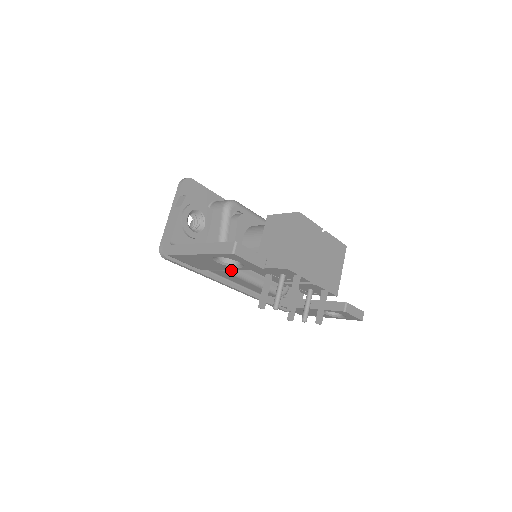
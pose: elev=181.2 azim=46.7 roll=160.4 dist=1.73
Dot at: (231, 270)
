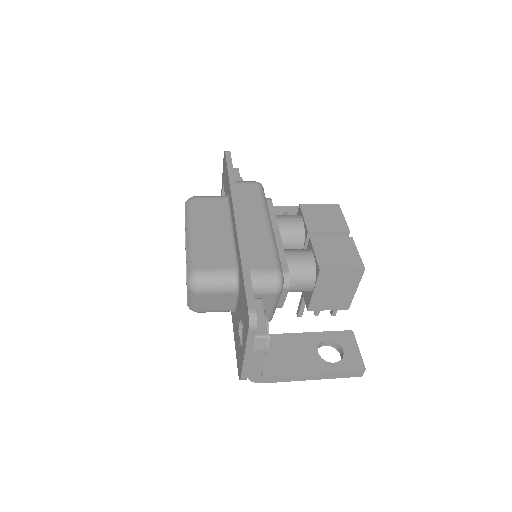
Dot at: occluded
